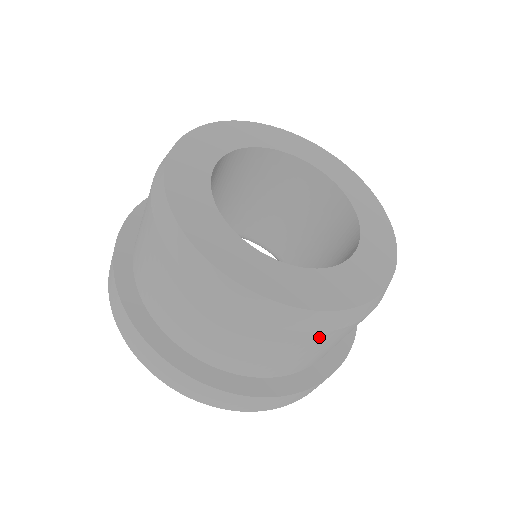
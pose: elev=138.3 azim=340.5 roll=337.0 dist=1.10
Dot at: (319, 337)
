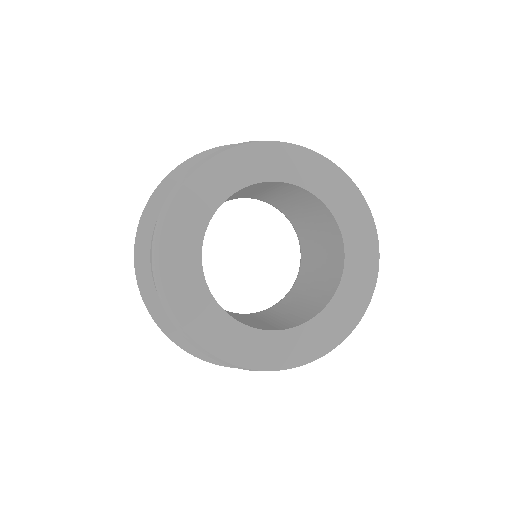
Dot at: occluded
